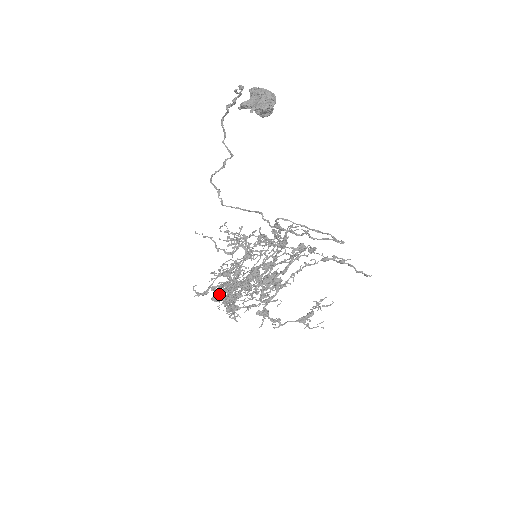
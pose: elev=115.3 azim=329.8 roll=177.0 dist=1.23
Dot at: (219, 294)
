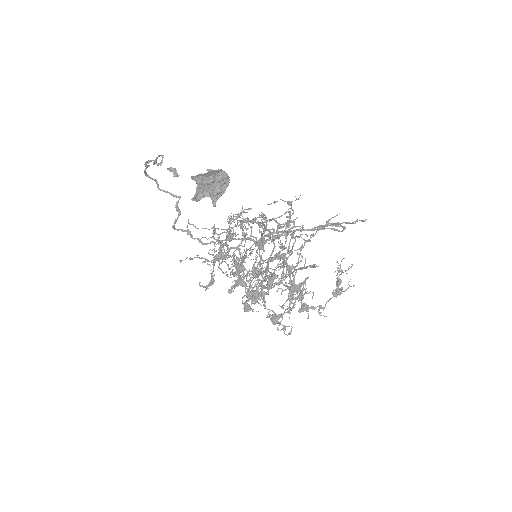
Dot at: (248, 305)
